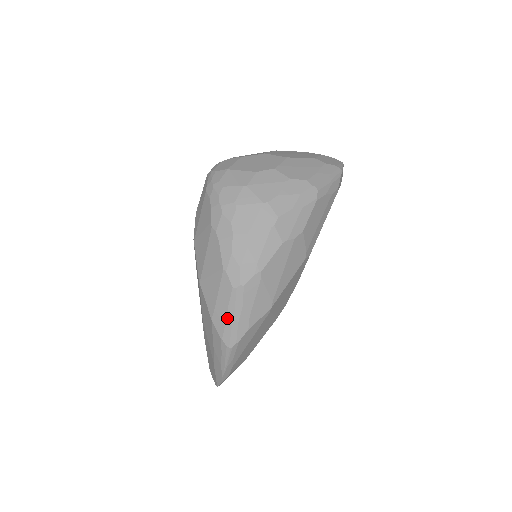
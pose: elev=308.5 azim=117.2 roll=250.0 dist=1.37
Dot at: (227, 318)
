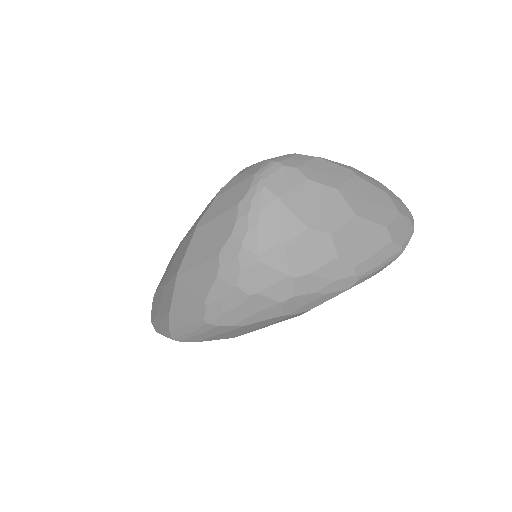
Dot at: (184, 328)
